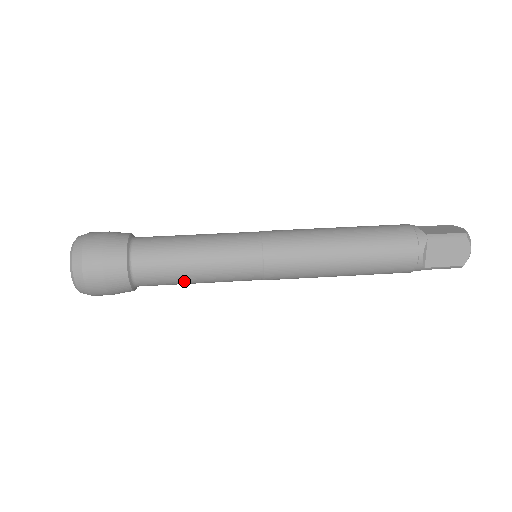
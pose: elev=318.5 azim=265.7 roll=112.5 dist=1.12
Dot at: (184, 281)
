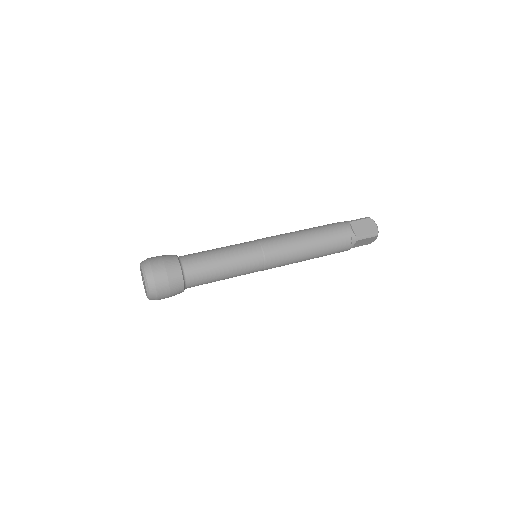
Dot at: (216, 270)
